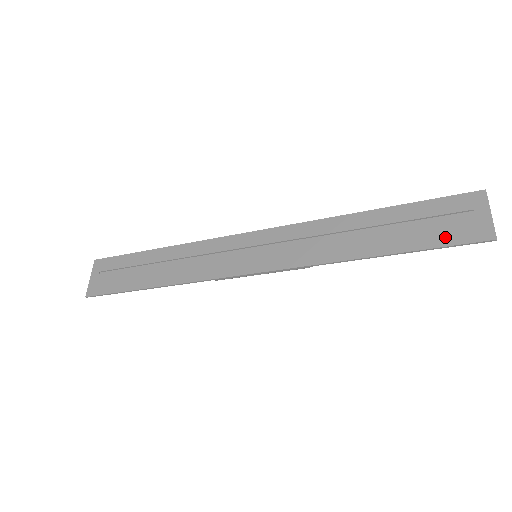
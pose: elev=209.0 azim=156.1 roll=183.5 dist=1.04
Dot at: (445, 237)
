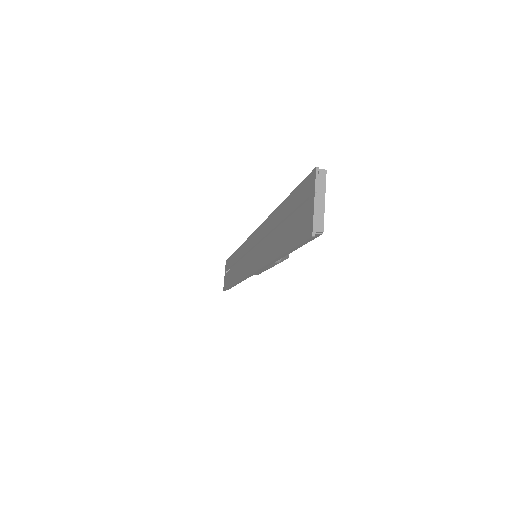
Dot at: (296, 235)
